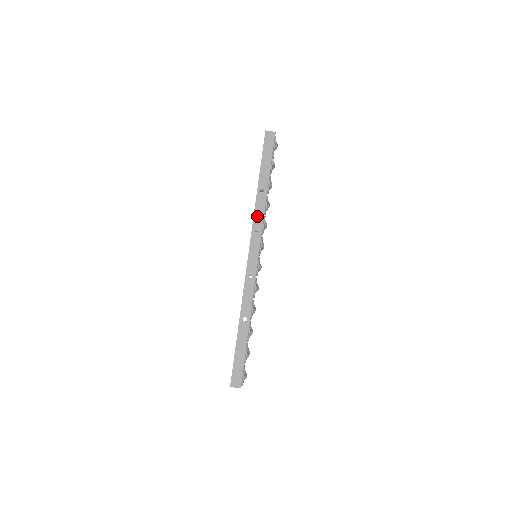
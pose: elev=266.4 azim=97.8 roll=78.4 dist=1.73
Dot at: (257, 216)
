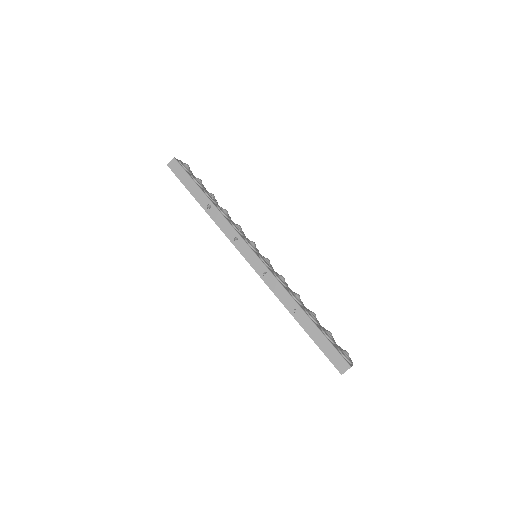
Dot at: (223, 228)
